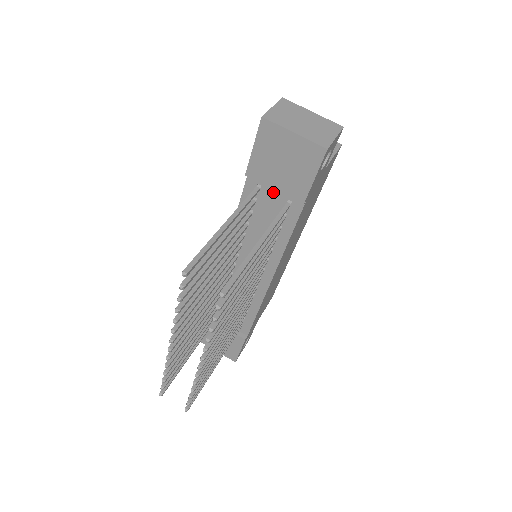
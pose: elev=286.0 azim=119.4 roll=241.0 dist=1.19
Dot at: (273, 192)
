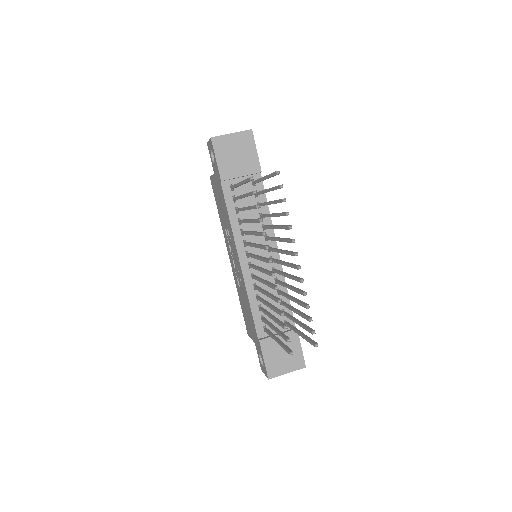
Dot at: occluded
